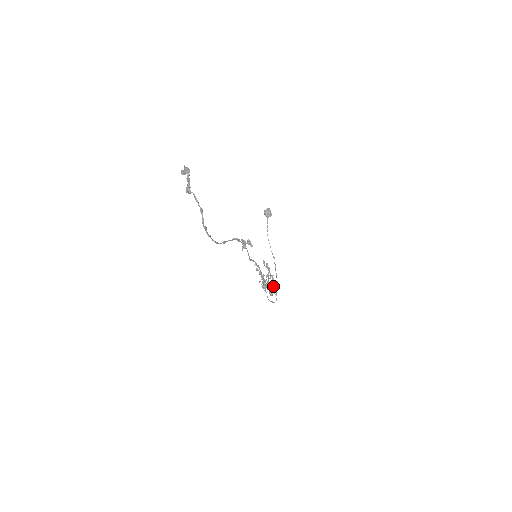
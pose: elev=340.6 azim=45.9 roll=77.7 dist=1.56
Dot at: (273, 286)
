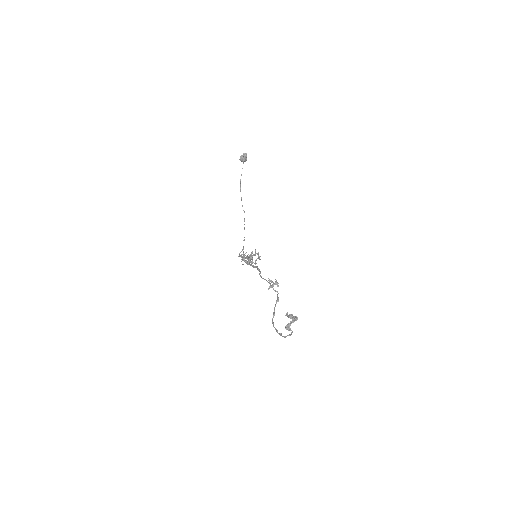
Dot at: occluded
